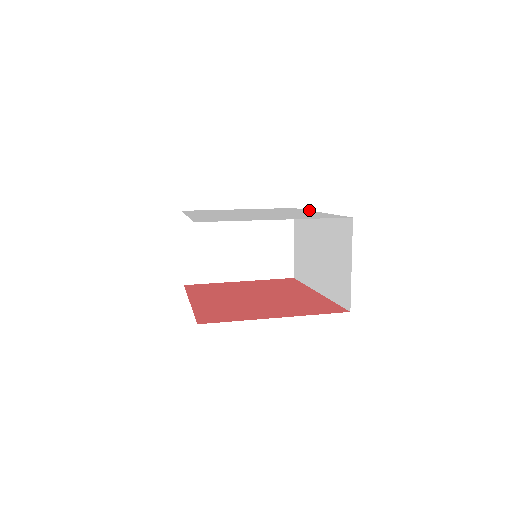
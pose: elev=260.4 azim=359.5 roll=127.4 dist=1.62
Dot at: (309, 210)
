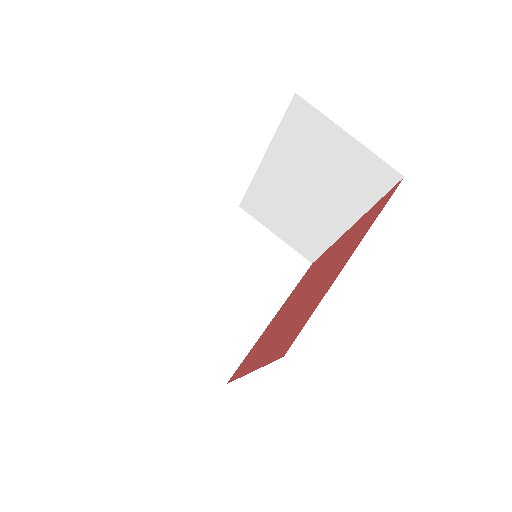
Dot at: occluded
